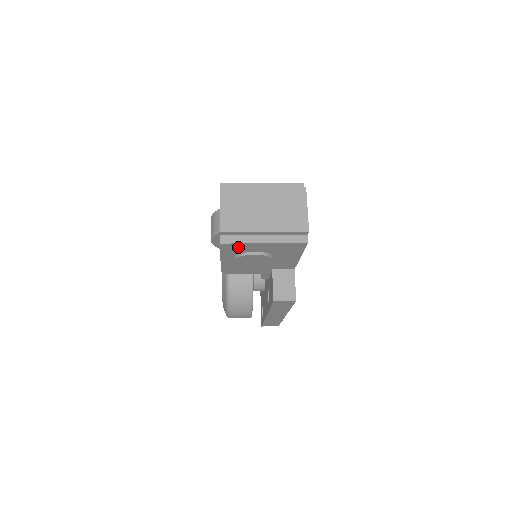
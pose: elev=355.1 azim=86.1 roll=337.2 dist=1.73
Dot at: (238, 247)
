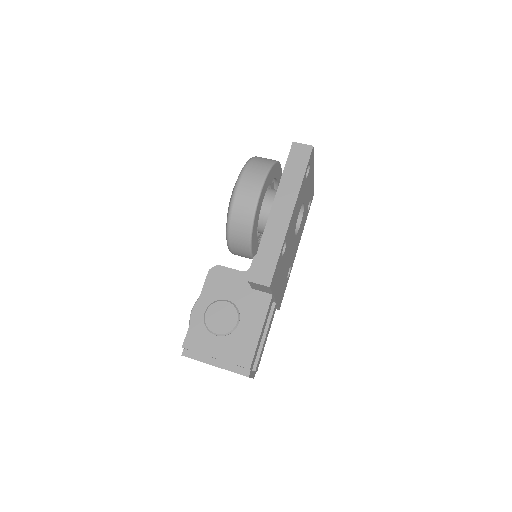
Dot at: occluded
